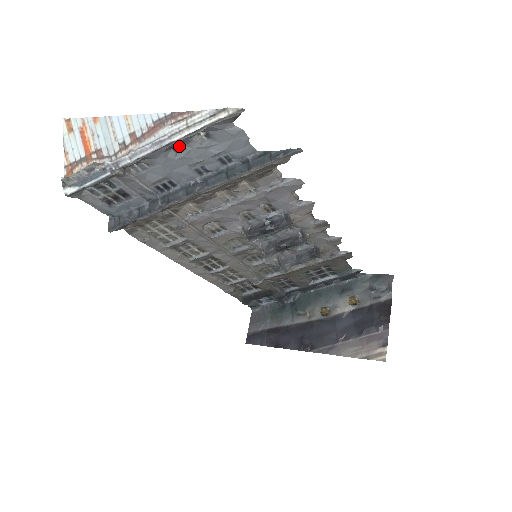
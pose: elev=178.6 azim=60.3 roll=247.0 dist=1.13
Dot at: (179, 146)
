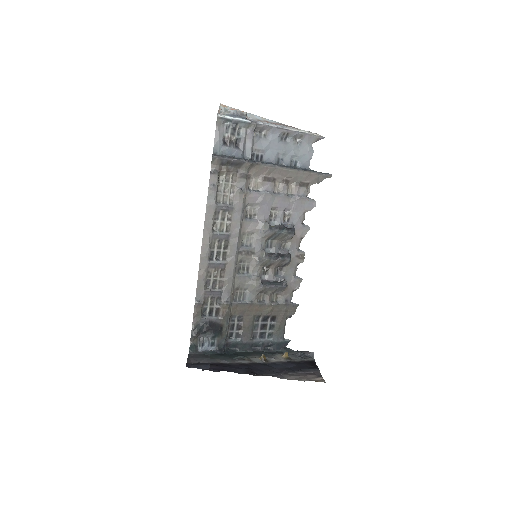
Dot at: (285, 138)
